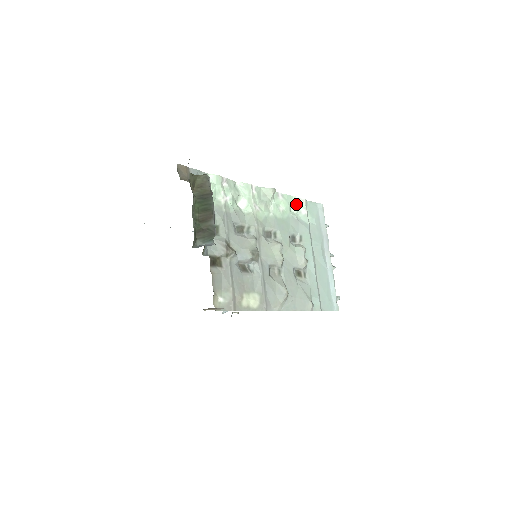
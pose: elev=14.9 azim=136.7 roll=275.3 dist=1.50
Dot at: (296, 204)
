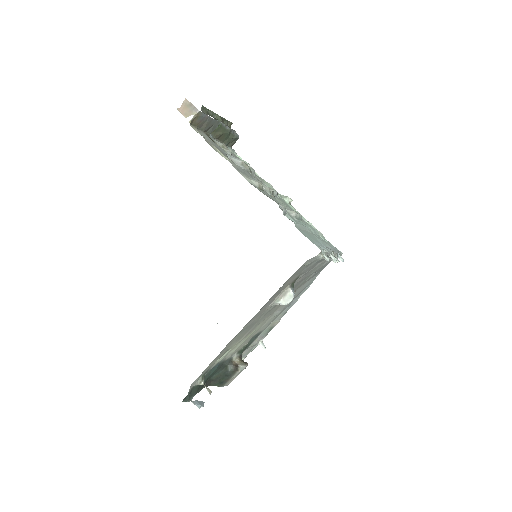
Dot at: occluded
